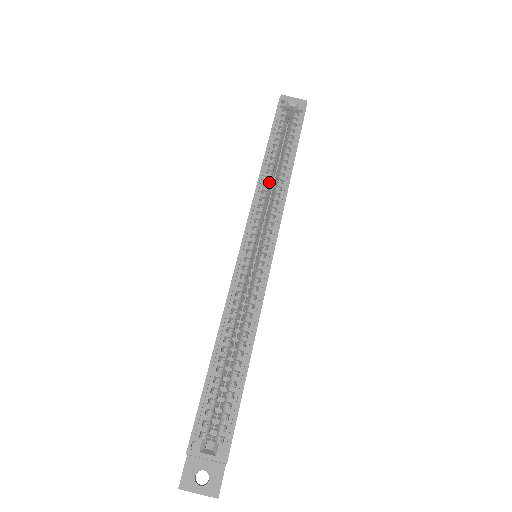
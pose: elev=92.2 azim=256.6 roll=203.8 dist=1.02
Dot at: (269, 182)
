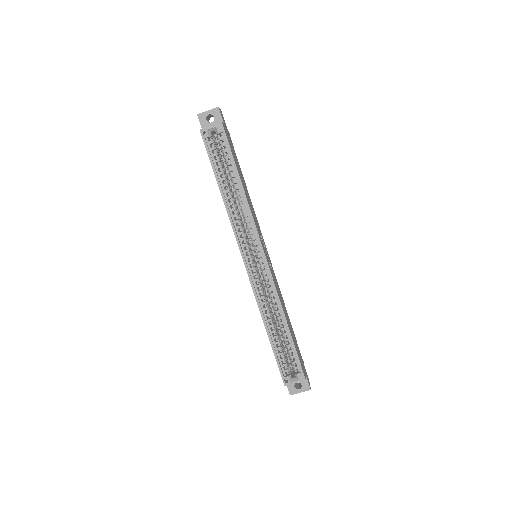
Dot at: (235, 208)
